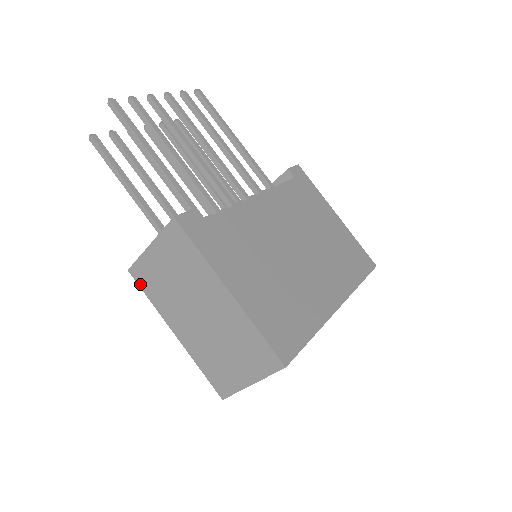
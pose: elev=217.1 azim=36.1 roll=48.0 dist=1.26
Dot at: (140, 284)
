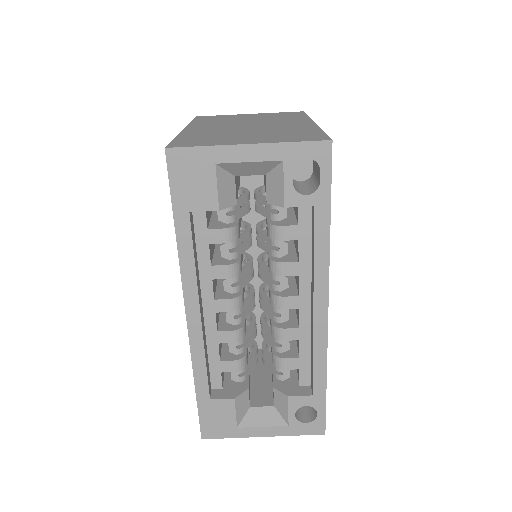
Dot at: (197, 119)
